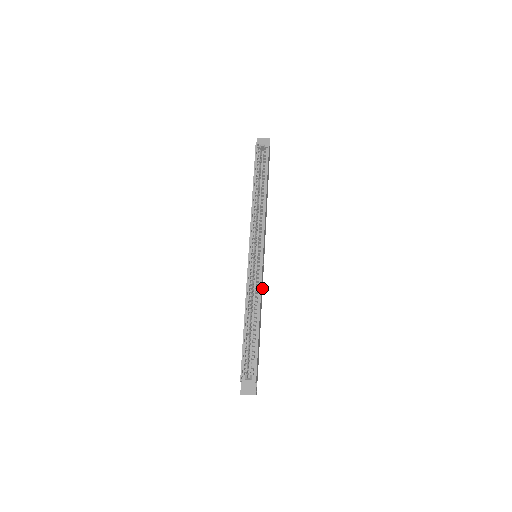
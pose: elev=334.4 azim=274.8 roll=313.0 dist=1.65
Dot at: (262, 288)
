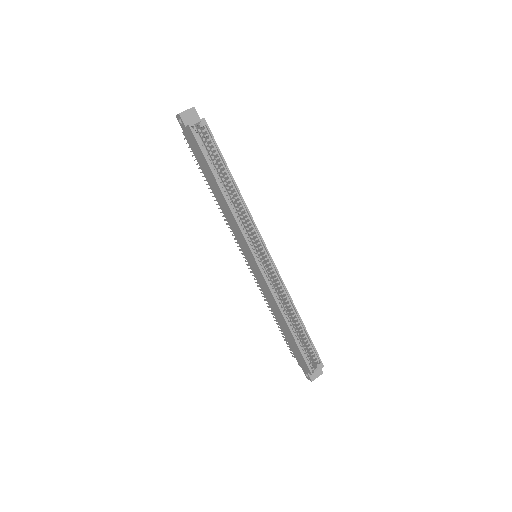
Dot at: occluded
